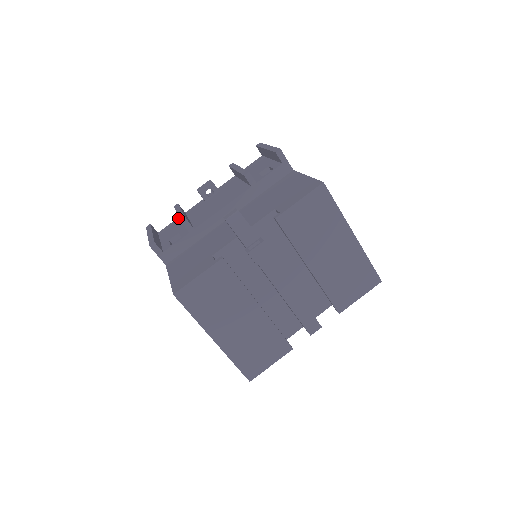
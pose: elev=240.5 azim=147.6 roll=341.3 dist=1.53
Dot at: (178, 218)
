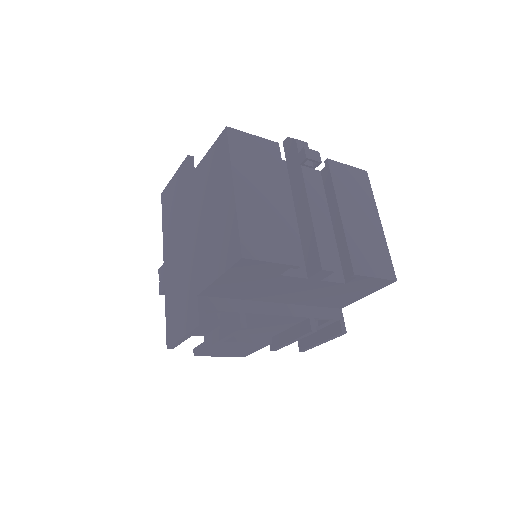
Dot at: occluded
